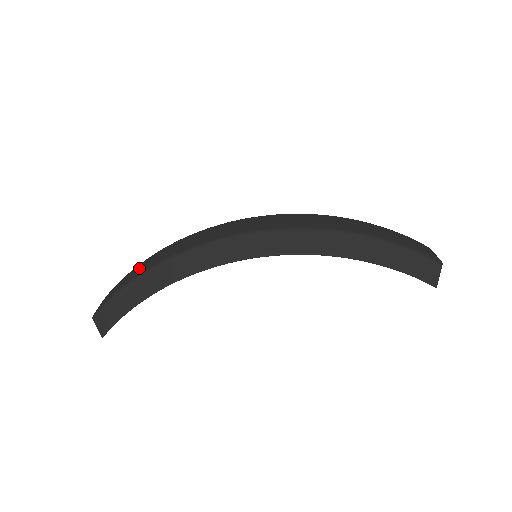
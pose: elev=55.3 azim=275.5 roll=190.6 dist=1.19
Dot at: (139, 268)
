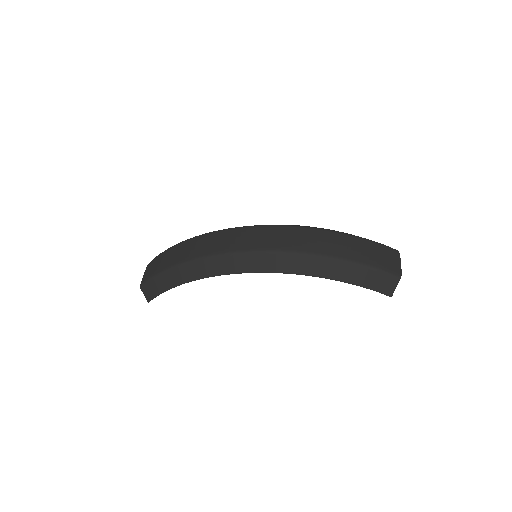
Dot at: (169, 257)
